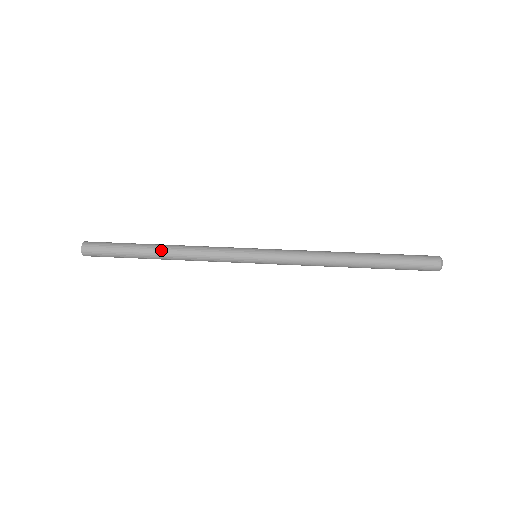
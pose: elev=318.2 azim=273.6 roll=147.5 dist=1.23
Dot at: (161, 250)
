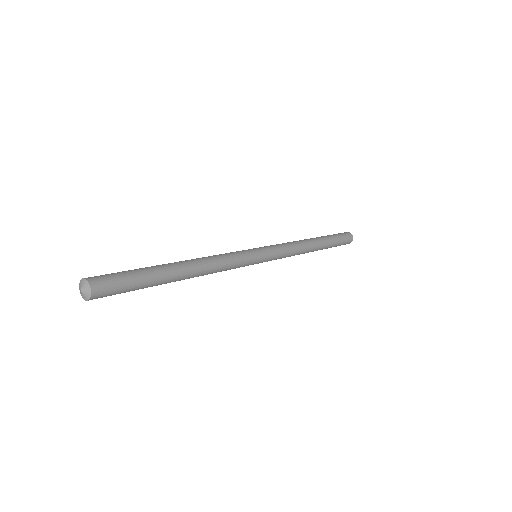
Dot at: (180, 262)
